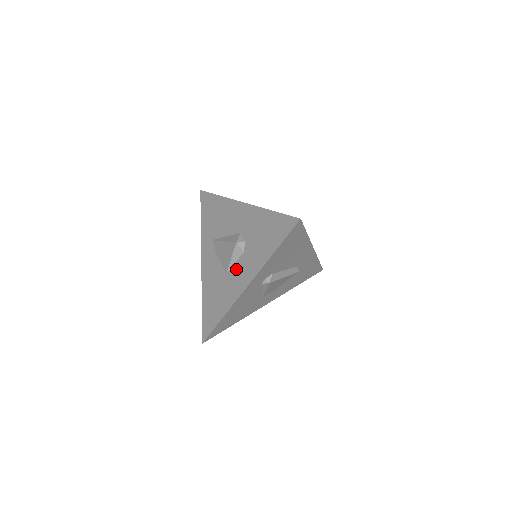
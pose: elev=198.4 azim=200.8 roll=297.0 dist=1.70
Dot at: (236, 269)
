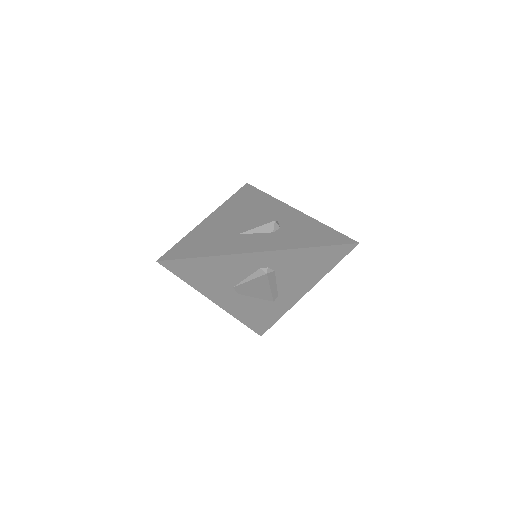
Dot at: (254, 237)
